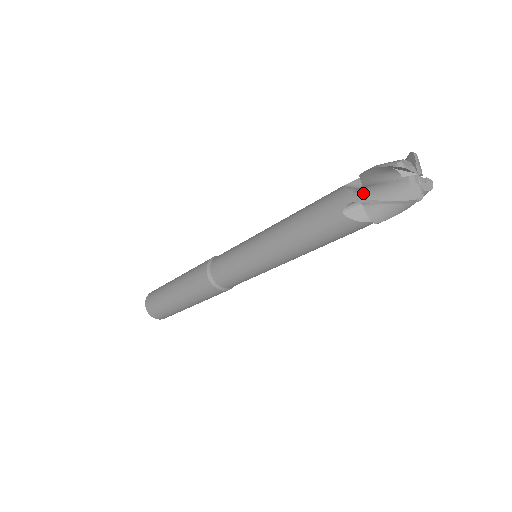
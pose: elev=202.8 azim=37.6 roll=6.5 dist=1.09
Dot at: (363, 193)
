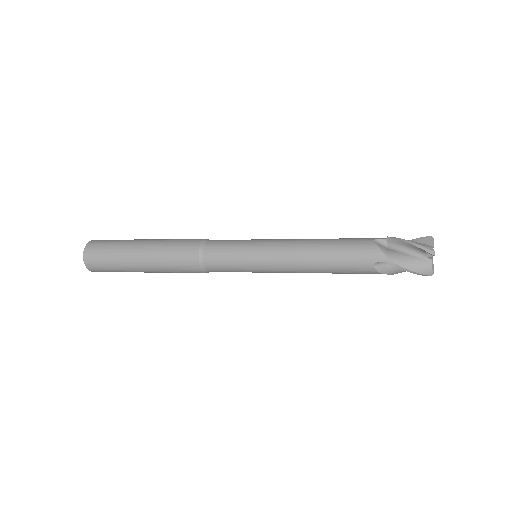
Dot at: (396, 259)
